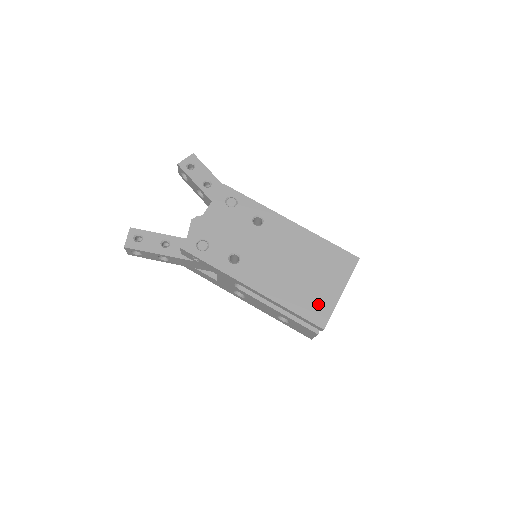
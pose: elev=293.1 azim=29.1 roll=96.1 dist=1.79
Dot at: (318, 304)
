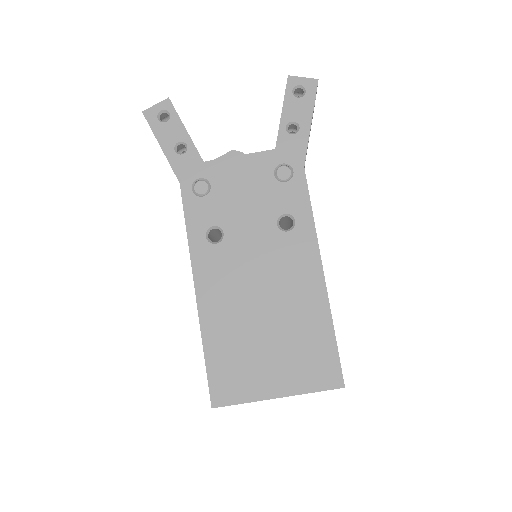
Dot at: (238, 377)
